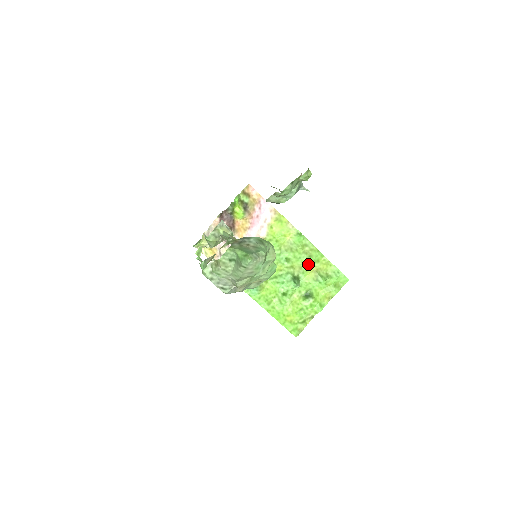
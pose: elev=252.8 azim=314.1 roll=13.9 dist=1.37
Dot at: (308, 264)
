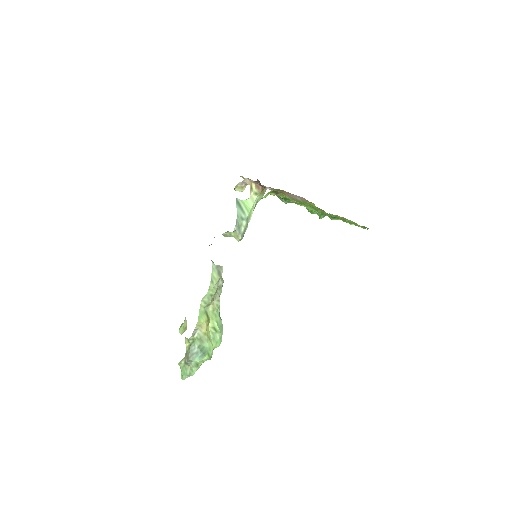
Dot at: occluded
